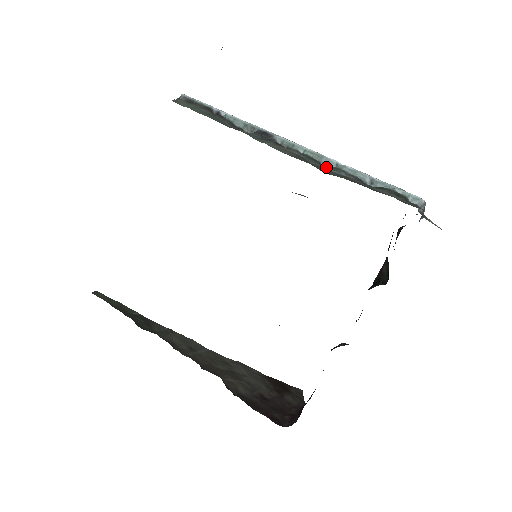
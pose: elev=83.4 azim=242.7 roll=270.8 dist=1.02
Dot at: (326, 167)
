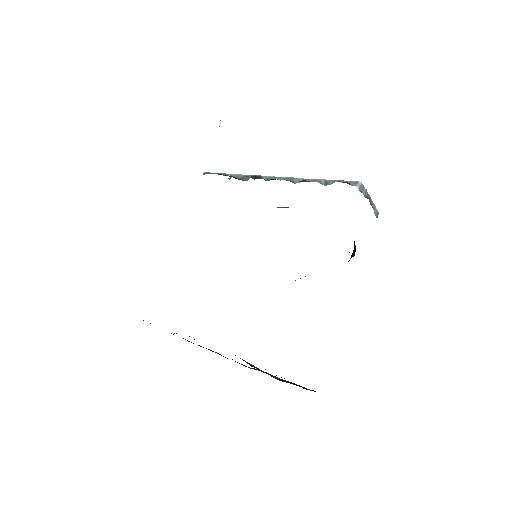
Dot at: (295, 181)
